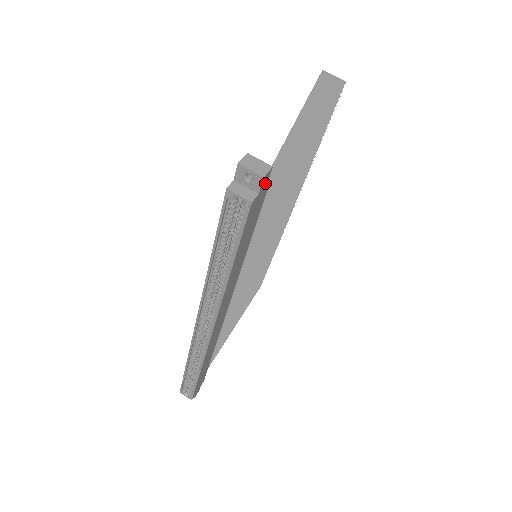
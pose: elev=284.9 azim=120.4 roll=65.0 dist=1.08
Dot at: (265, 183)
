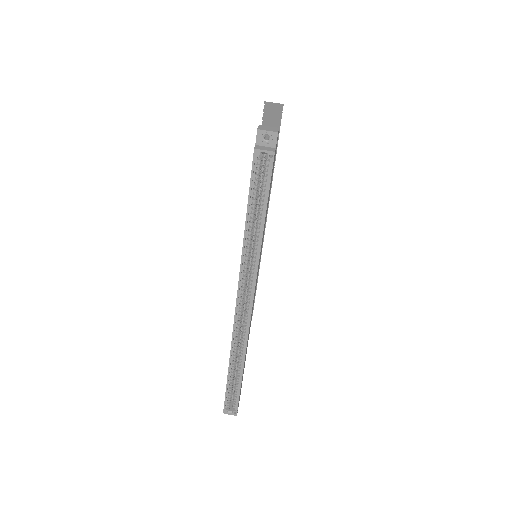
Dot at: occluded
